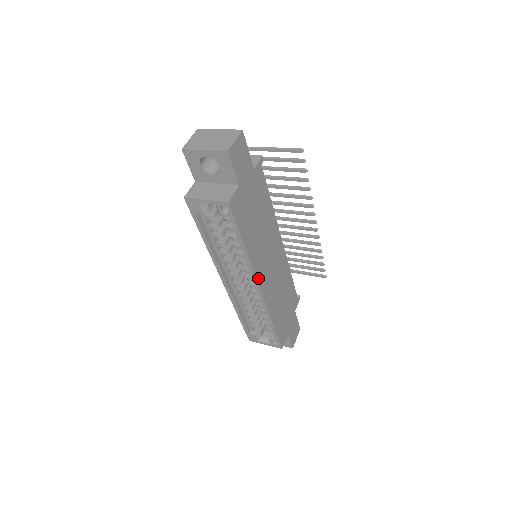
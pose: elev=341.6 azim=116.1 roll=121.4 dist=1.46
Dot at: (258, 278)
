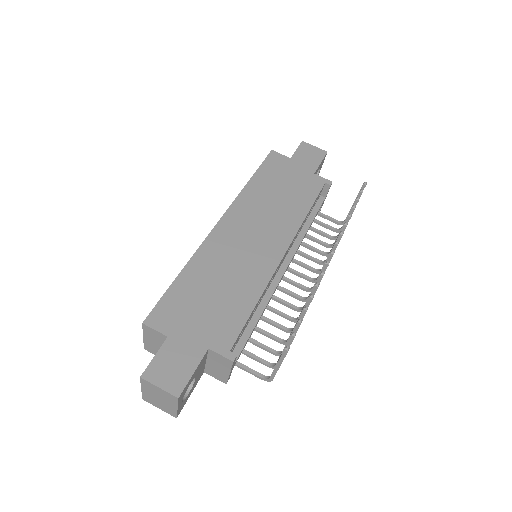
Dot at: (229, 213)
